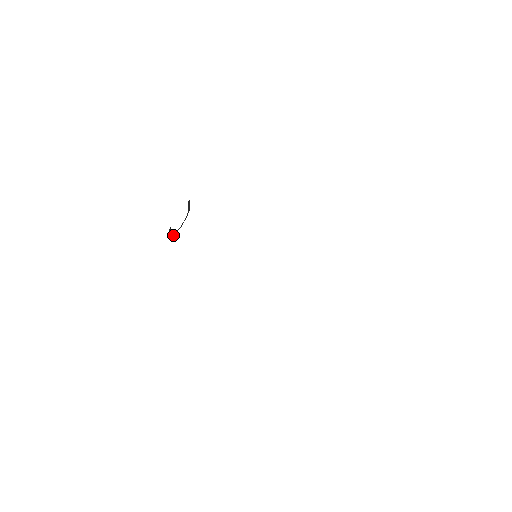
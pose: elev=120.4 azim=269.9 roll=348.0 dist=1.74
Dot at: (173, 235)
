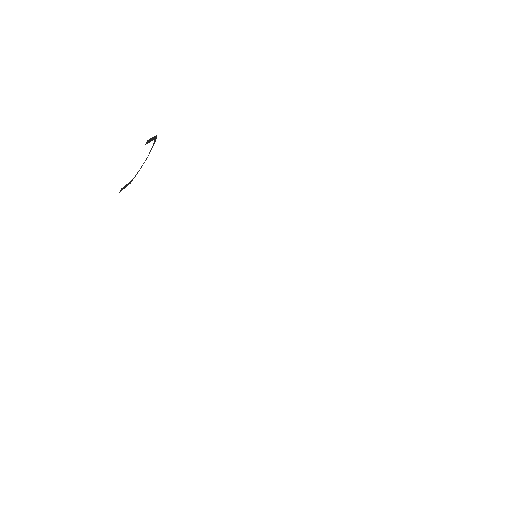
Dot at: (135, 176)
